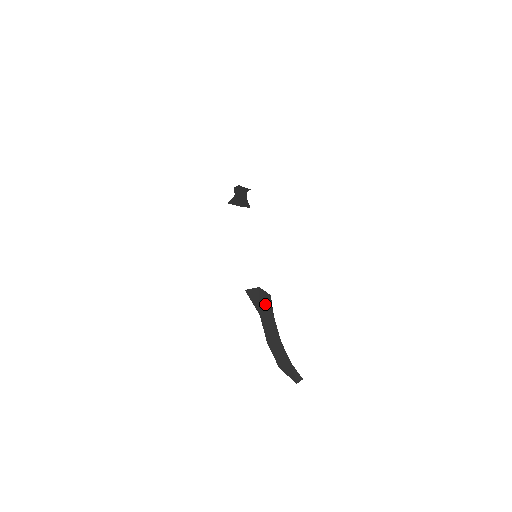
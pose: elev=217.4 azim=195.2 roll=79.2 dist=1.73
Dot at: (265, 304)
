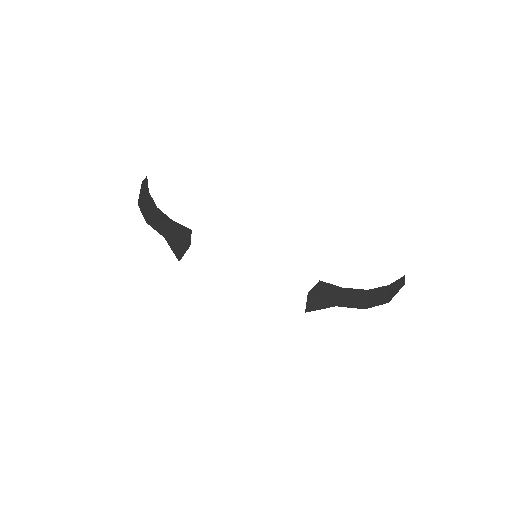
Dot at: (327, 293)
